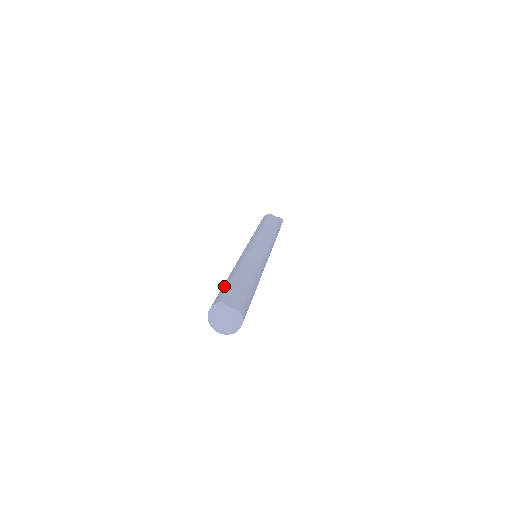
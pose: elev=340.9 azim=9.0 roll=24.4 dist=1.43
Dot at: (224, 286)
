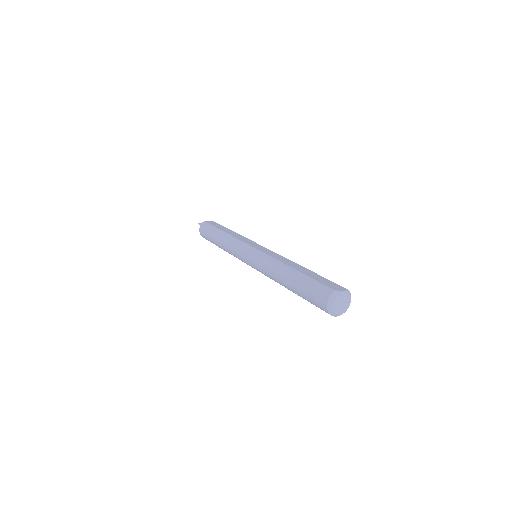
Dot at: (305, 282)
